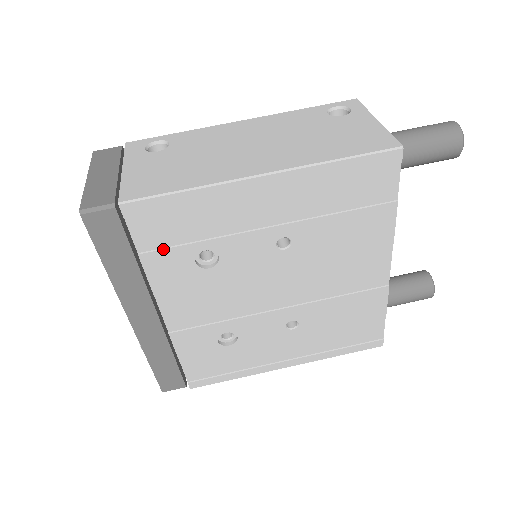
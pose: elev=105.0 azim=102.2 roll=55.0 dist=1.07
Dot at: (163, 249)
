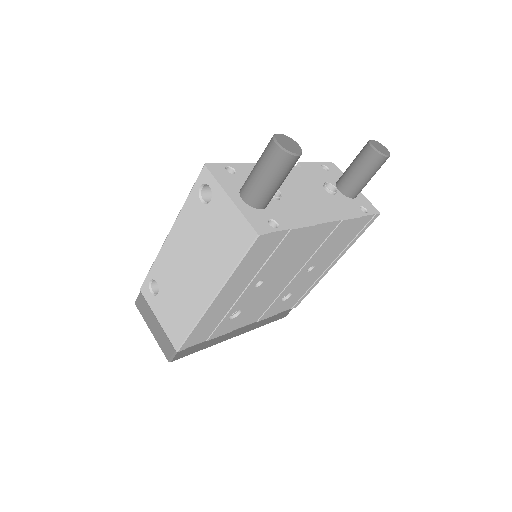
Dot at: (213, 333)
